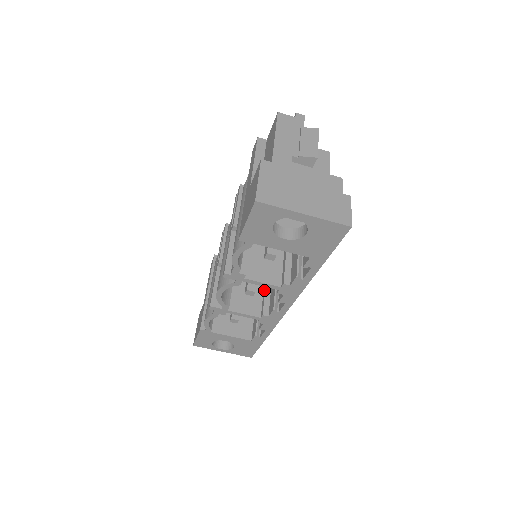
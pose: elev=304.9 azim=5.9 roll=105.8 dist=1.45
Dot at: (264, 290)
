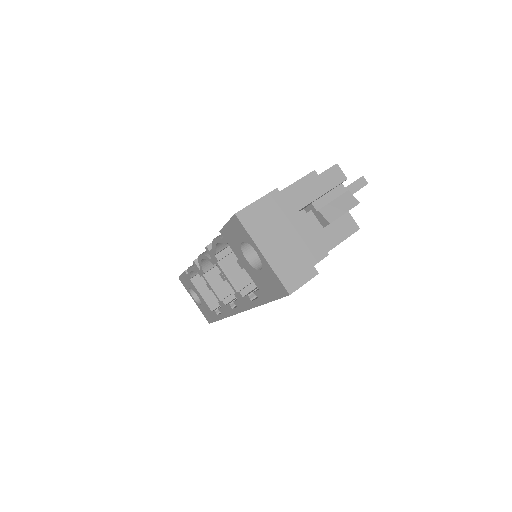
Dot at: occluded
